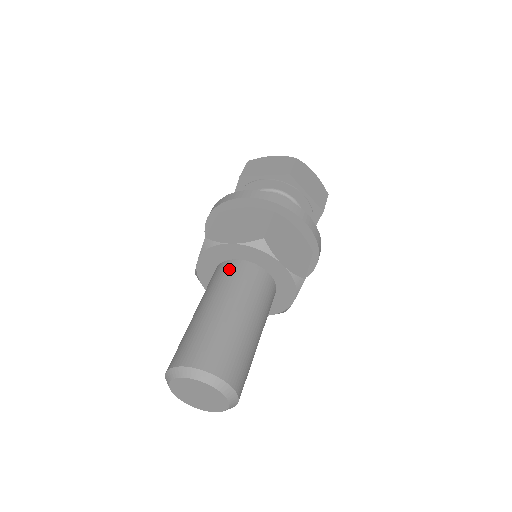
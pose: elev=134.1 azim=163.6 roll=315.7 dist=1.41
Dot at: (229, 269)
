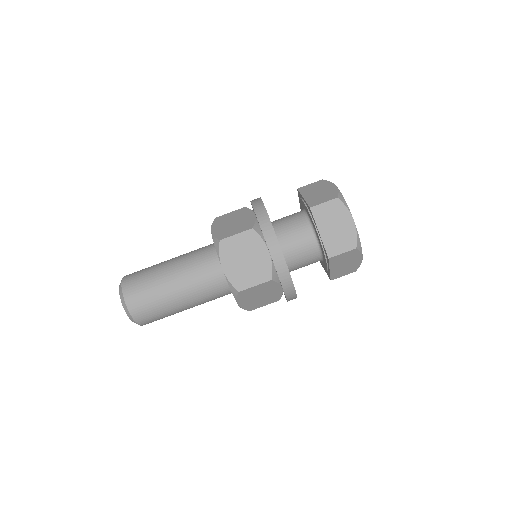
Dot at: (212, 269)
